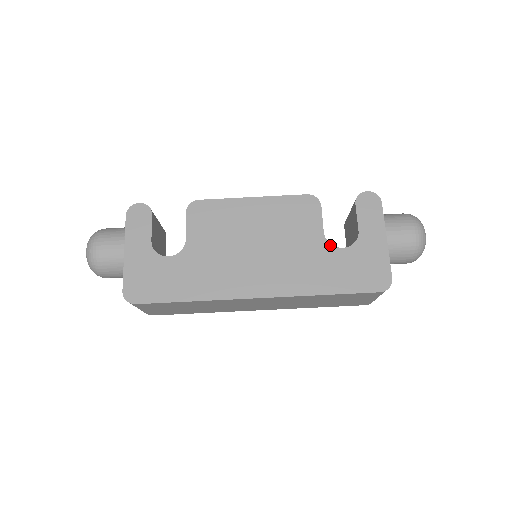
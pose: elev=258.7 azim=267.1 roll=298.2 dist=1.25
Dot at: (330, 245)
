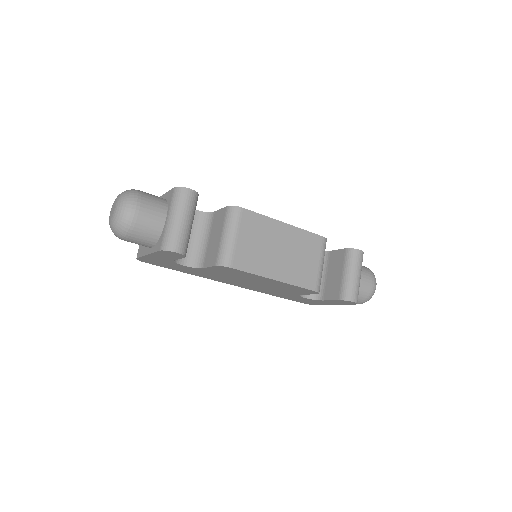
Dot at: (299, 296)
